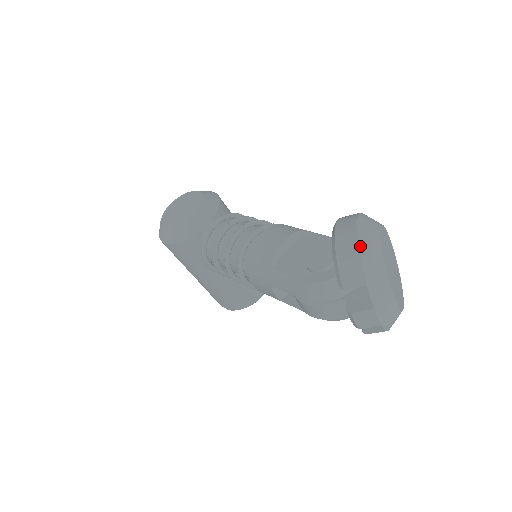
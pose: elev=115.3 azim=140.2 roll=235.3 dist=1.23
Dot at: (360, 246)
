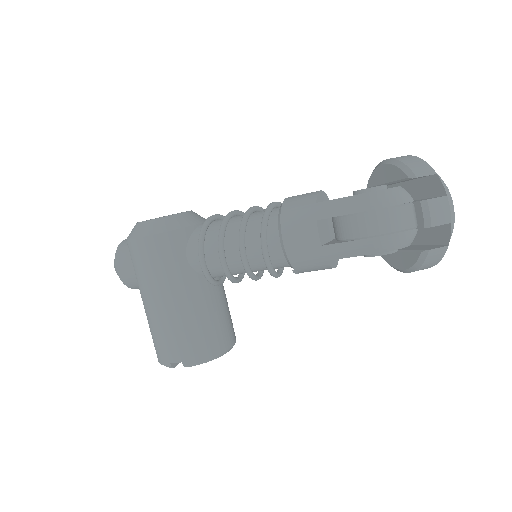
Dot at: (416, 157)
